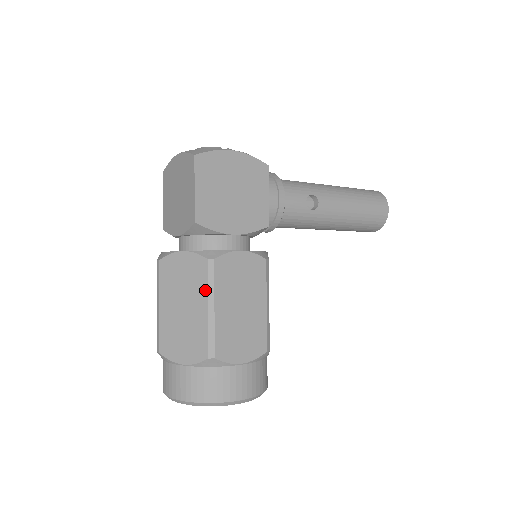
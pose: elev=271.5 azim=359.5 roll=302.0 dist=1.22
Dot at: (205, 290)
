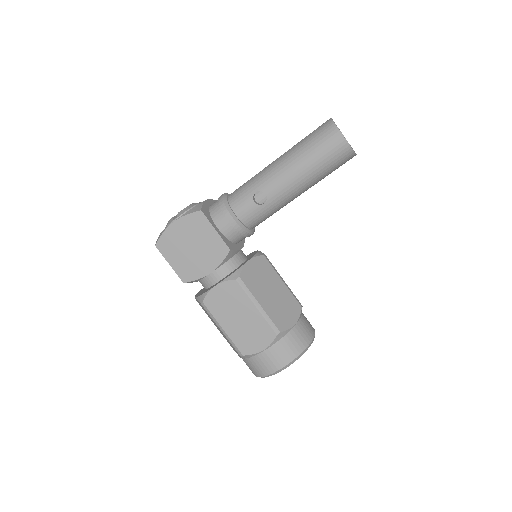
Dot at: (213, 320)
